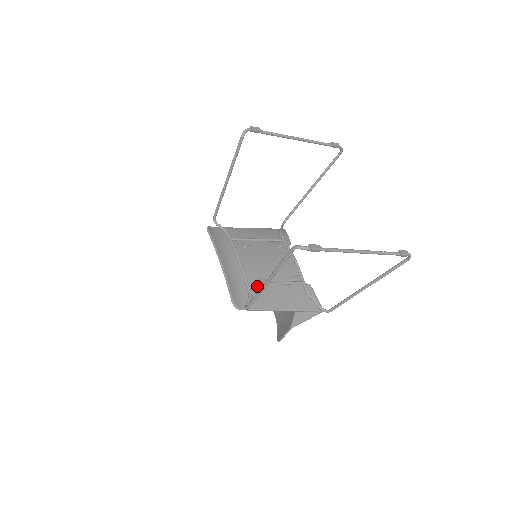
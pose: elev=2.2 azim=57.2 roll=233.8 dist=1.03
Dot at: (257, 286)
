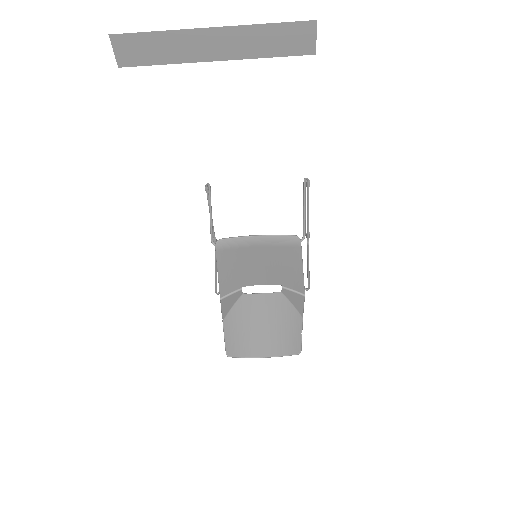
Dot at: (282, 255)
